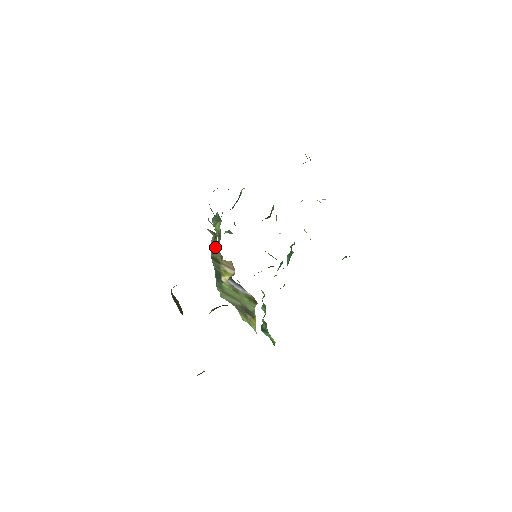
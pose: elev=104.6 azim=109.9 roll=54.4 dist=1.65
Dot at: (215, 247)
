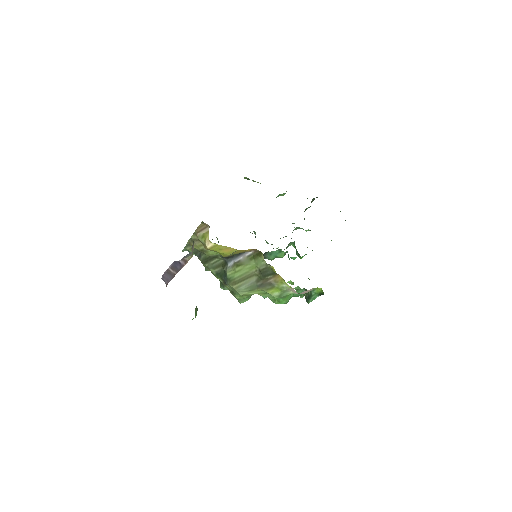
Dot at: (190, 238)
